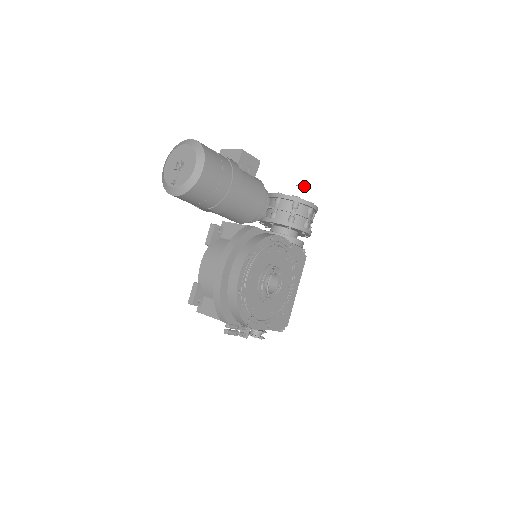
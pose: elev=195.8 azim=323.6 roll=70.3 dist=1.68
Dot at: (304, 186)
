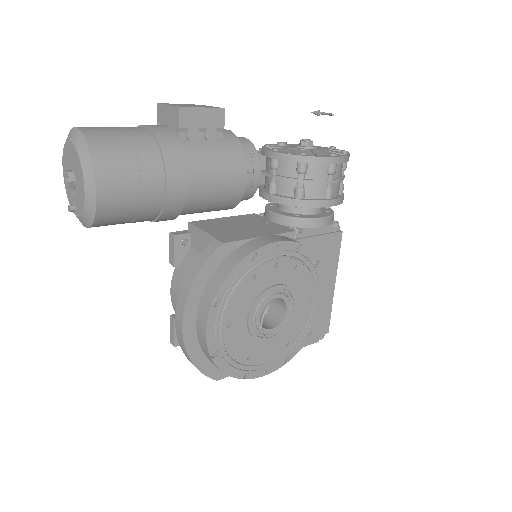
Dot at: (324, 113)
